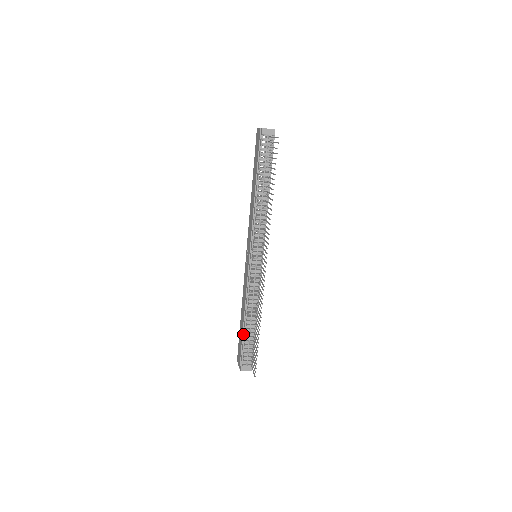
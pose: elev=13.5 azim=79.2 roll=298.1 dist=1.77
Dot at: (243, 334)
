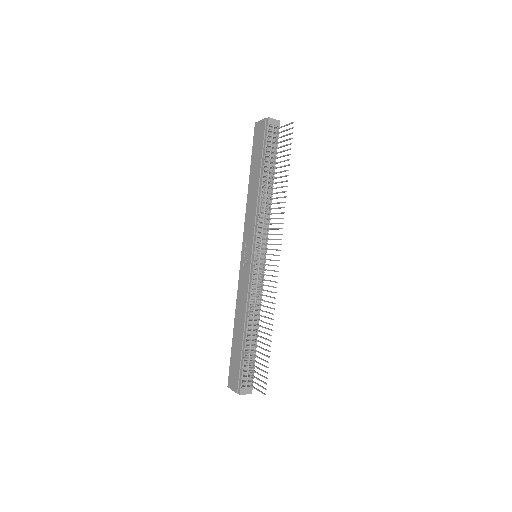
Dot at: (243, 348)
